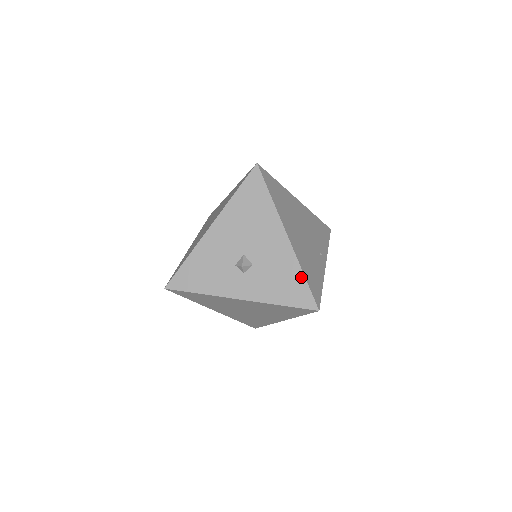
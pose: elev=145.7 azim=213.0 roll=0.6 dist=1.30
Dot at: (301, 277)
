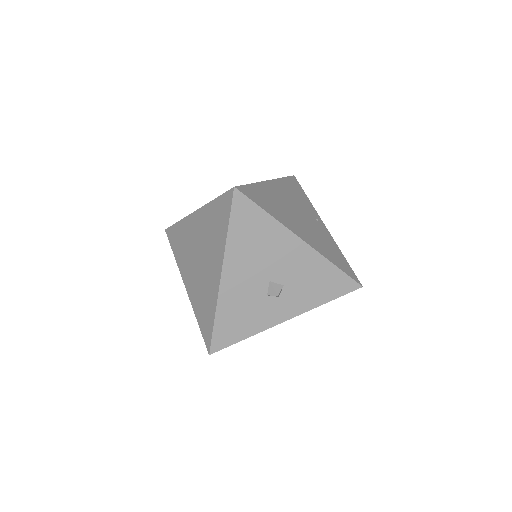
Dot at: (334, 269)
